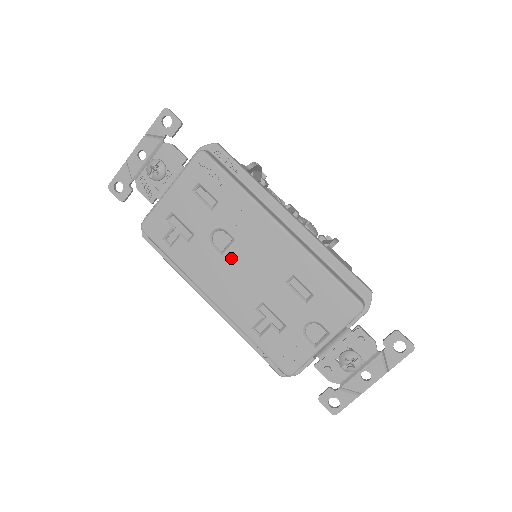
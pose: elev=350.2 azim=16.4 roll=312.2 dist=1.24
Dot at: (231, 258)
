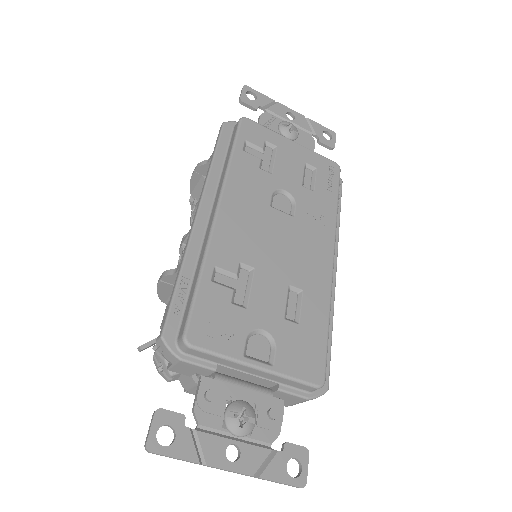
Dot at: (275, 218)
